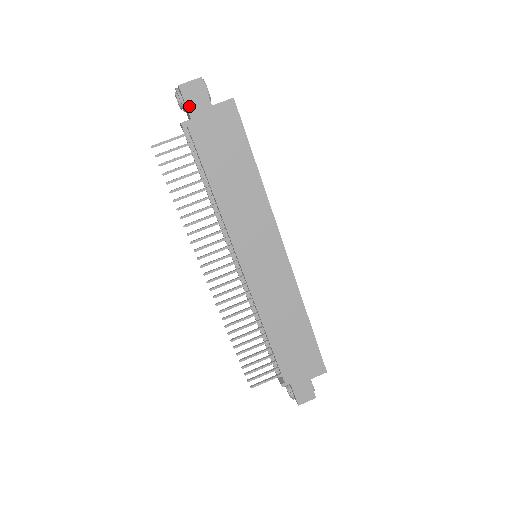
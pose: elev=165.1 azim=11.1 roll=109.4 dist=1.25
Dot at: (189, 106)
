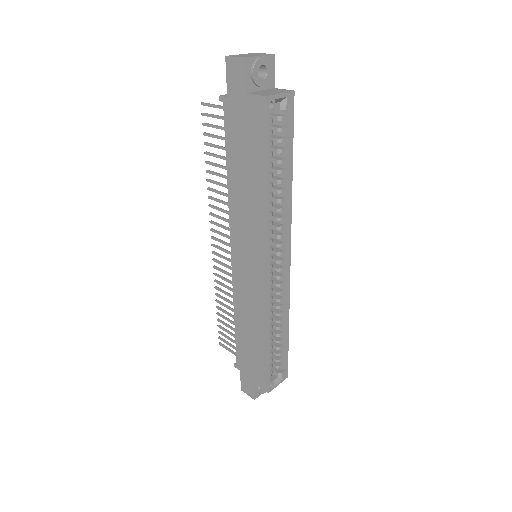
Dot at: (229, 83)
